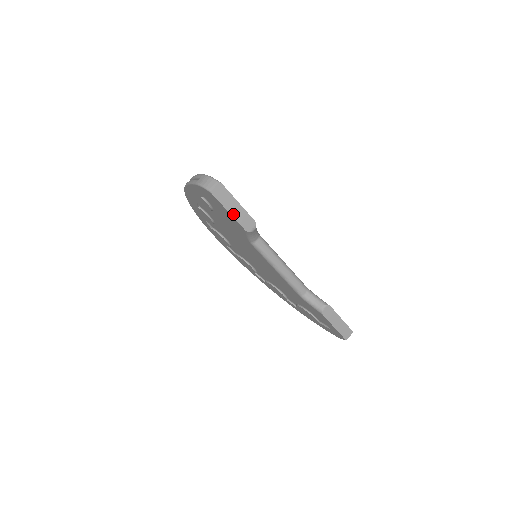
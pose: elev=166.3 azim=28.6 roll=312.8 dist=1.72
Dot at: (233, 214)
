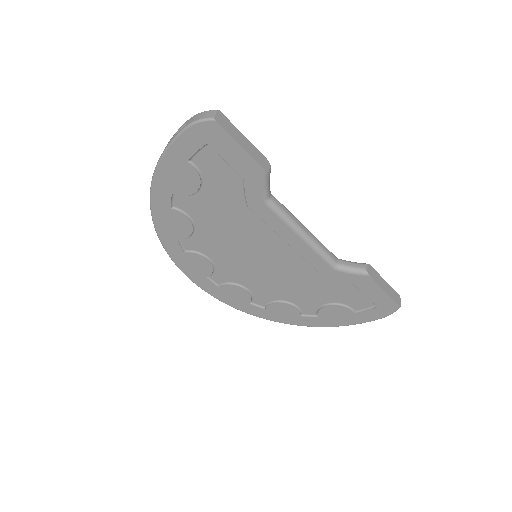
Dot at: (245, 148)
